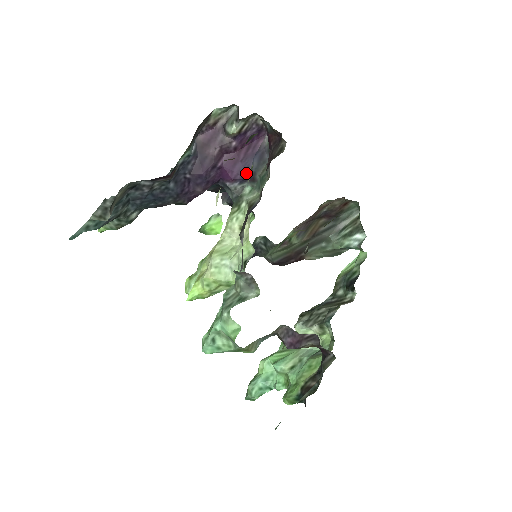
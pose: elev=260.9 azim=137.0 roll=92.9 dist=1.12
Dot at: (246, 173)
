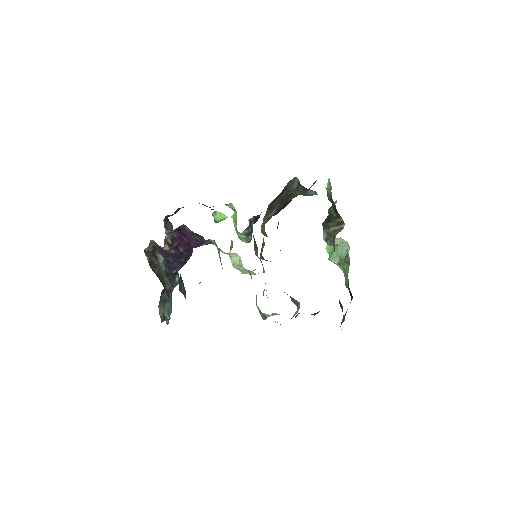
Dot at: (200, 241)
